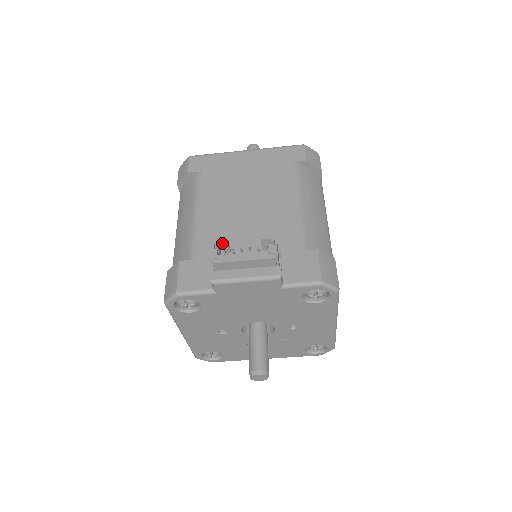
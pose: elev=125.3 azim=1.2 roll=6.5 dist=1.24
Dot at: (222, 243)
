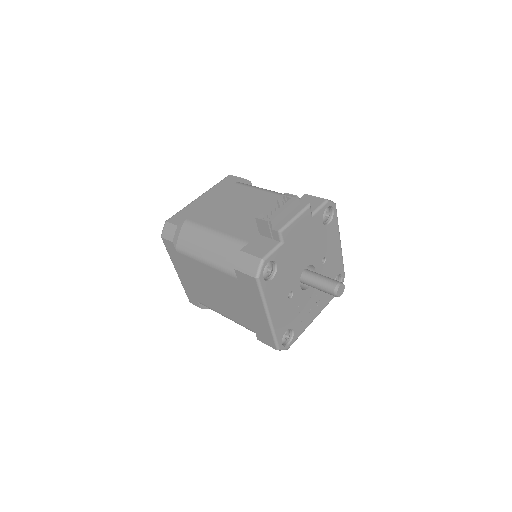
Dot at: (260, 216)
